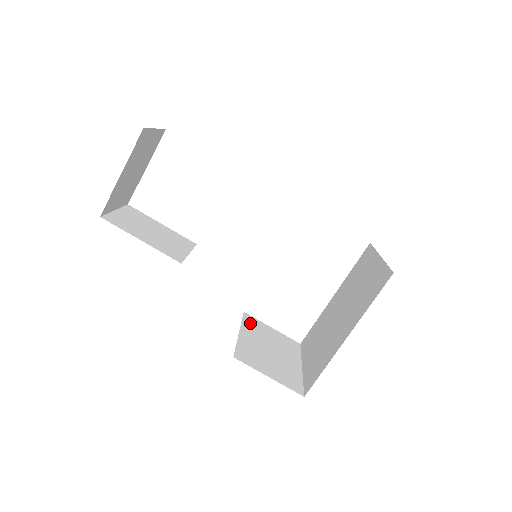
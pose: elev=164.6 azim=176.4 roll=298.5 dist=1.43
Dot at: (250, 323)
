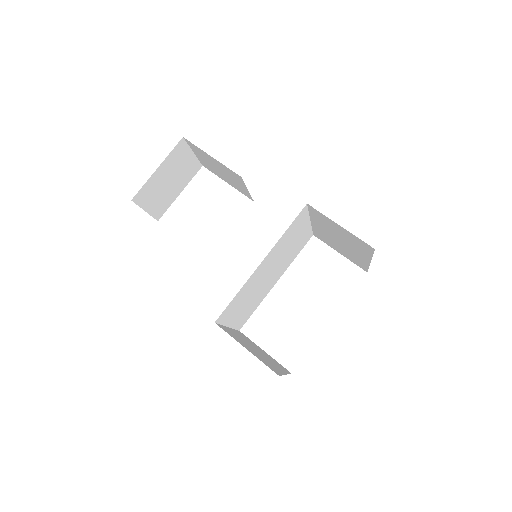
Dot at: (242, 335)
